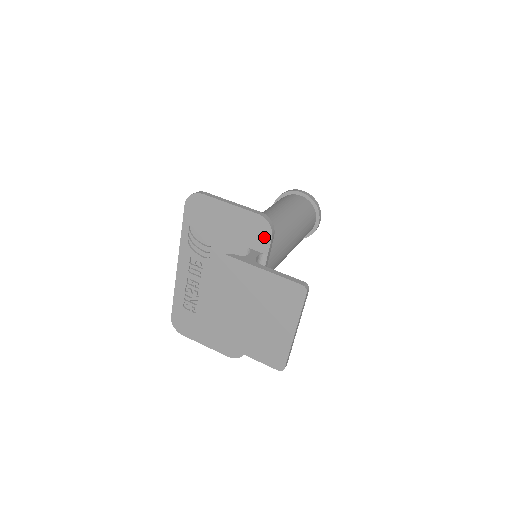
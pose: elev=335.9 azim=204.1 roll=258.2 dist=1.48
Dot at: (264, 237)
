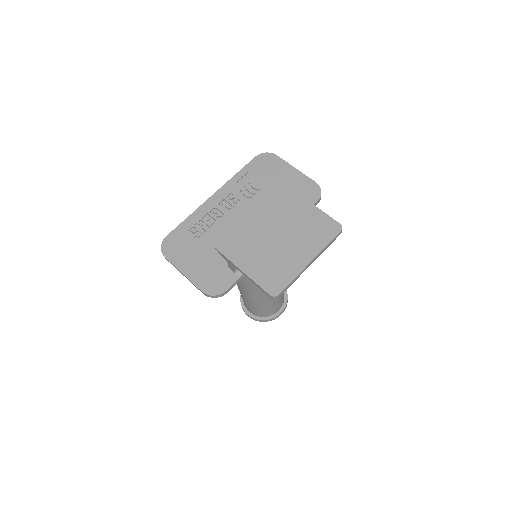
Dot at: (311, 199)
